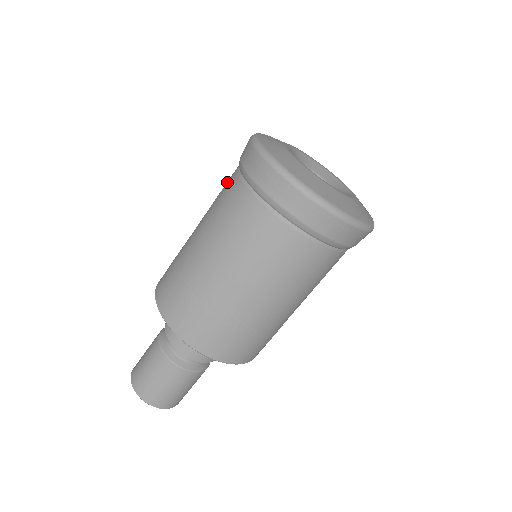
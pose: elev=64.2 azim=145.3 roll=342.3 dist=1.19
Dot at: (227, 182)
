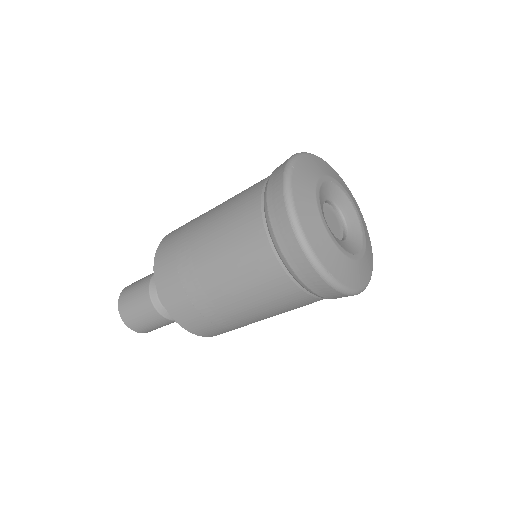
Dot at: (250, 191)
